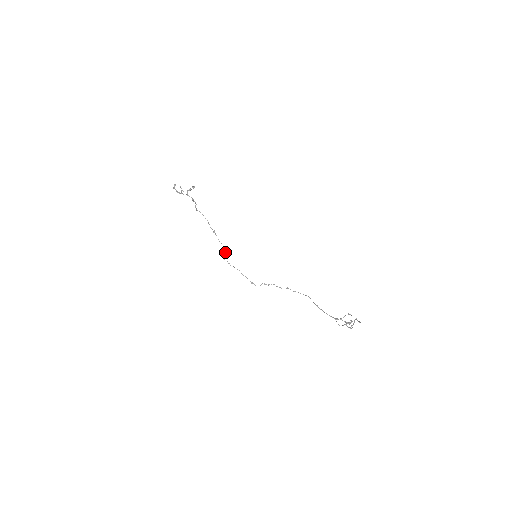
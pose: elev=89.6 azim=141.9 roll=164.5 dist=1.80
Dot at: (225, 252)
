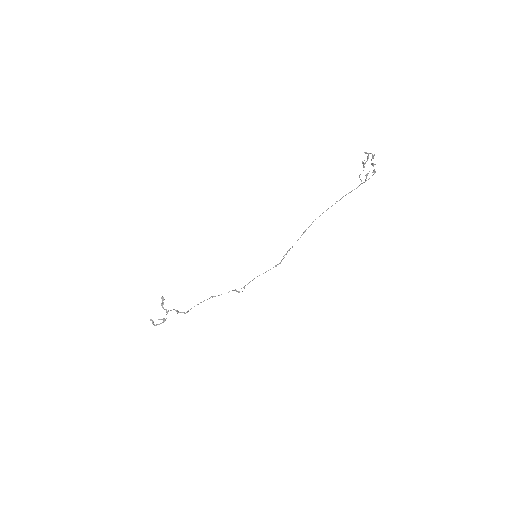
Dot at: (234, 290)
